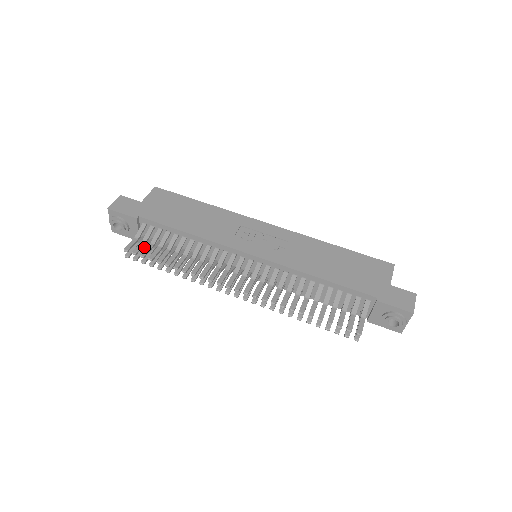
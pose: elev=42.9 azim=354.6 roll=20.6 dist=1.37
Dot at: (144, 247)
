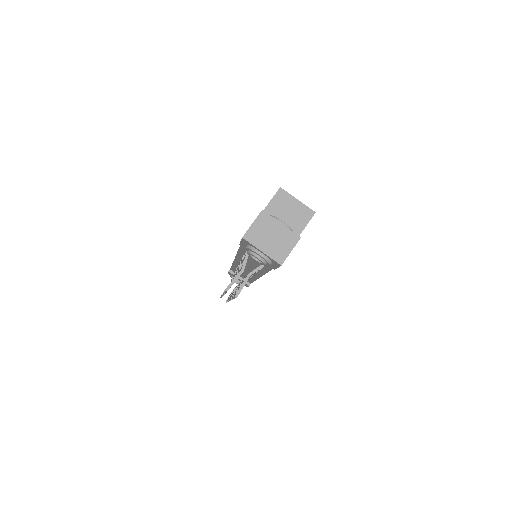
Dot at: occluded
